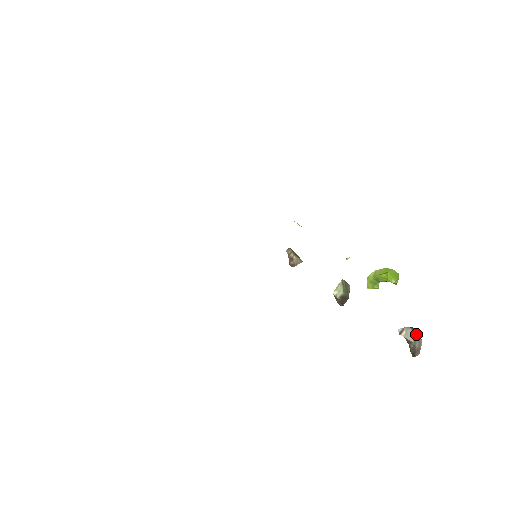
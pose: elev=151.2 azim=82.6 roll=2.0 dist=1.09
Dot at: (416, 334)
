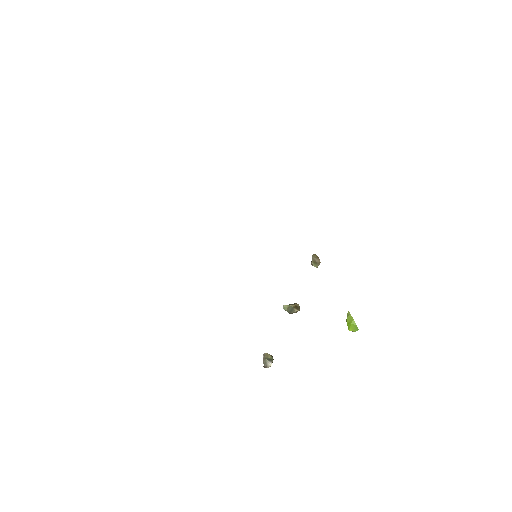
Dot at: (268, 363)
